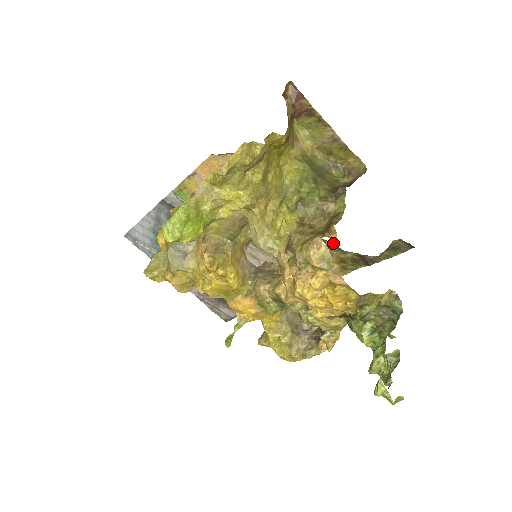
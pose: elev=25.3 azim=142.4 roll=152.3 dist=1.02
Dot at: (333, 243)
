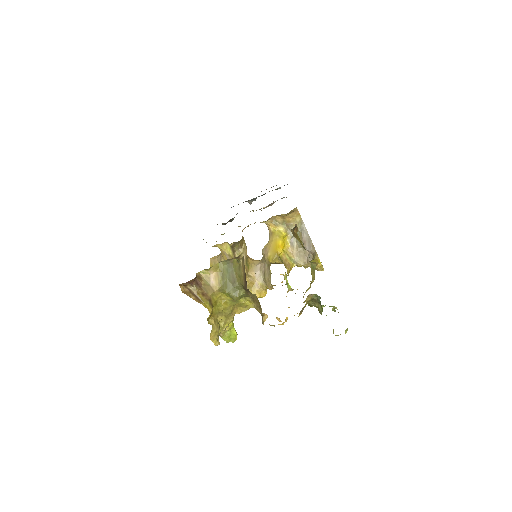
Dot at: occluded
